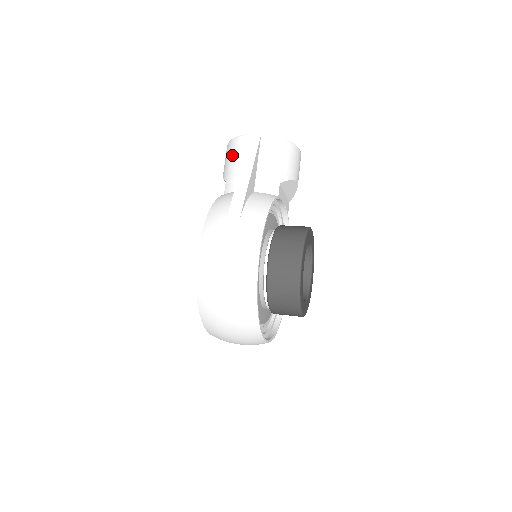
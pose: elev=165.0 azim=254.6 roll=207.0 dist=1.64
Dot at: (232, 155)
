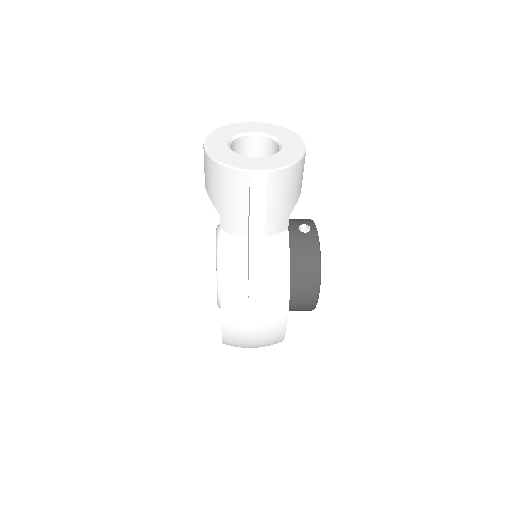
Dot at: (225, 189)
